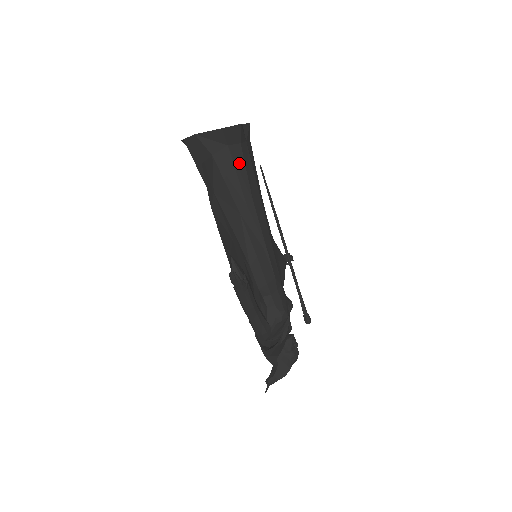
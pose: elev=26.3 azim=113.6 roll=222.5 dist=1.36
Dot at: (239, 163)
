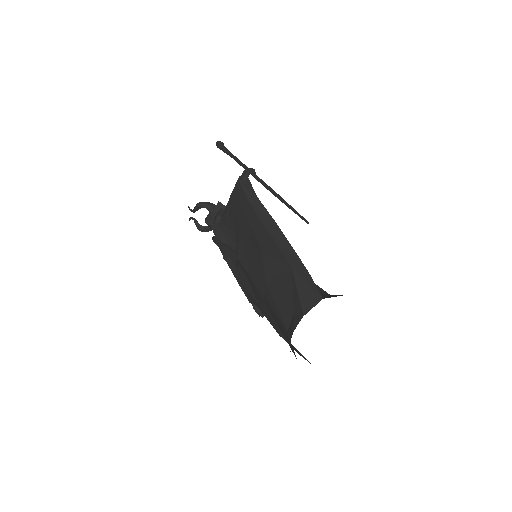
Dot at: occluded
